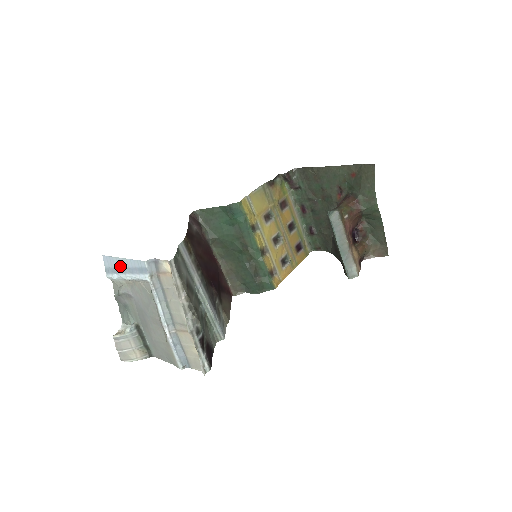
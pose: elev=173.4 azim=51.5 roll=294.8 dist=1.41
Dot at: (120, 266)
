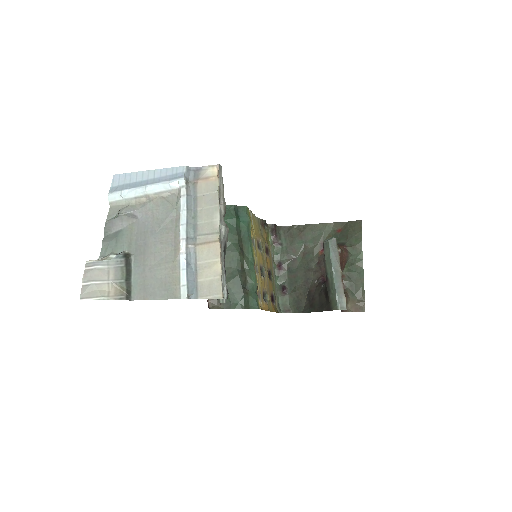
Dot at: (140, 180)
